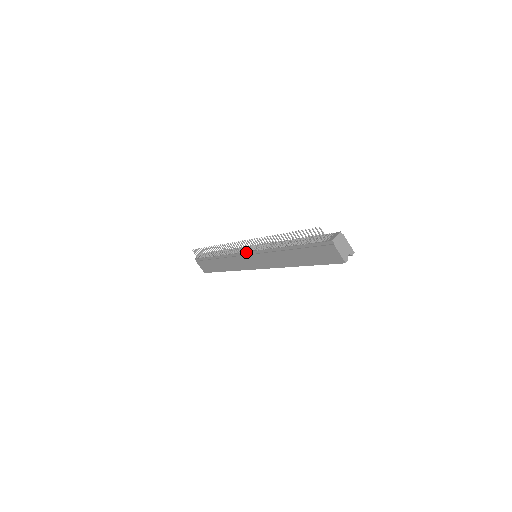
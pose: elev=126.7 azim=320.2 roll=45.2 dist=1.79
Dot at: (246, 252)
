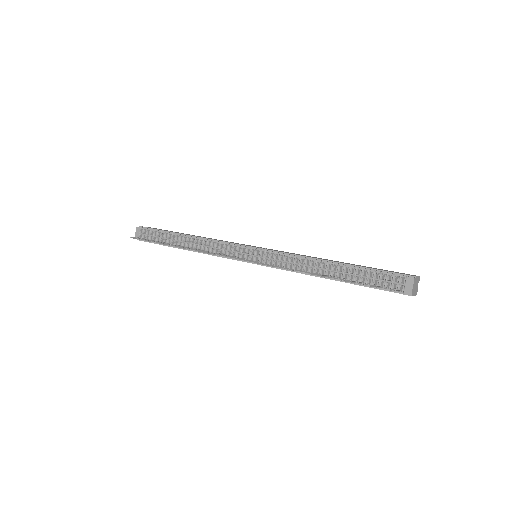
Dot at: occluded
